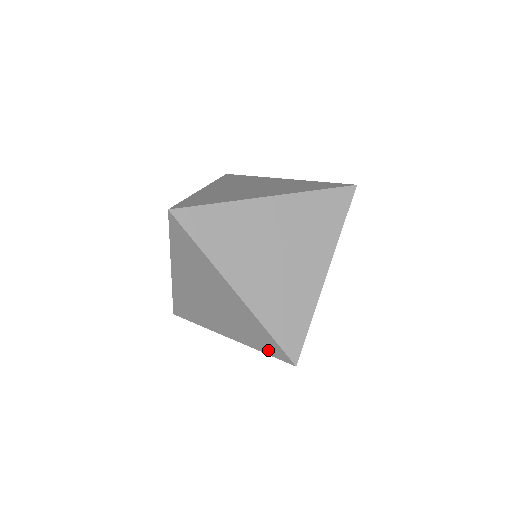
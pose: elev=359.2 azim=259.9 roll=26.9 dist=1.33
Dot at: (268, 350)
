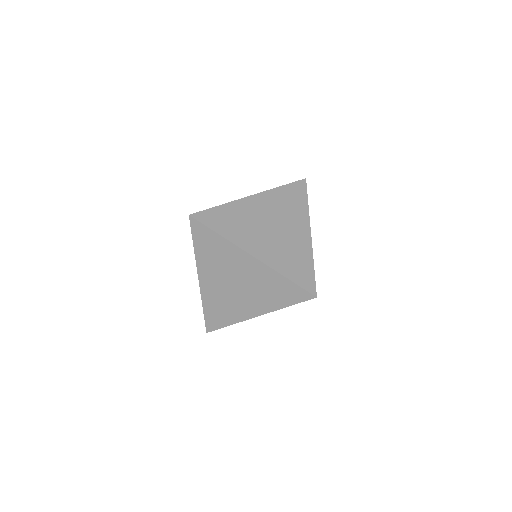
Dot at: occluded
